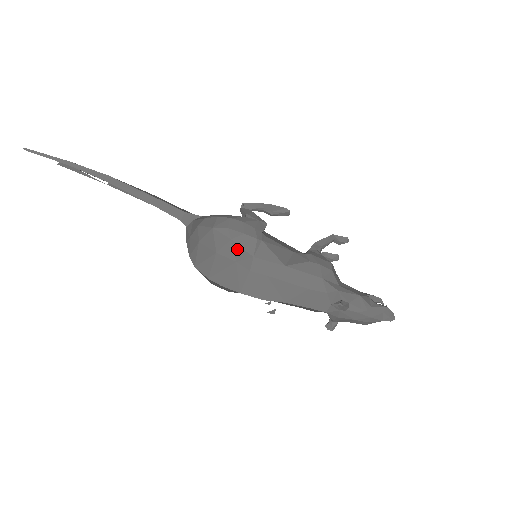
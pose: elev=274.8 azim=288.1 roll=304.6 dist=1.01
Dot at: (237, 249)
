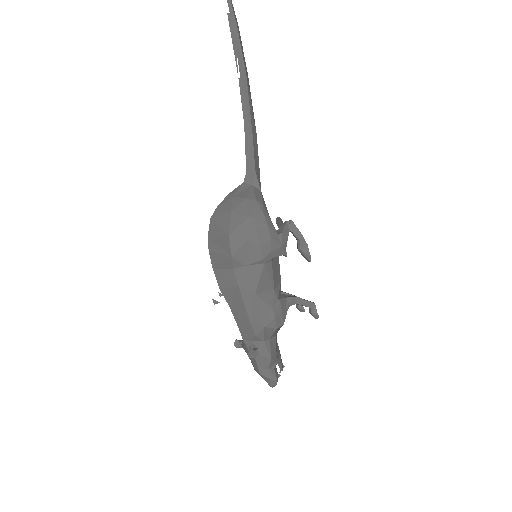
Dot at: (243, 250)
